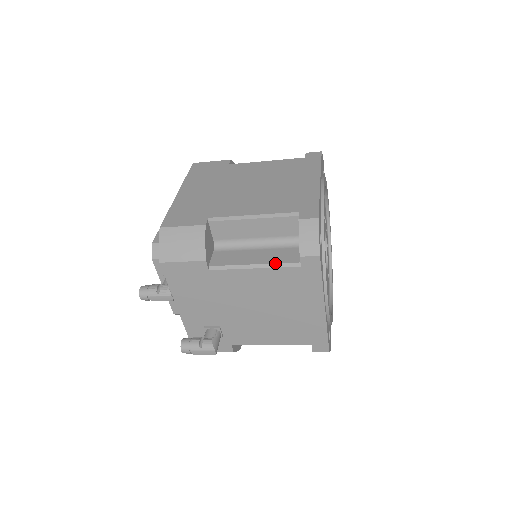
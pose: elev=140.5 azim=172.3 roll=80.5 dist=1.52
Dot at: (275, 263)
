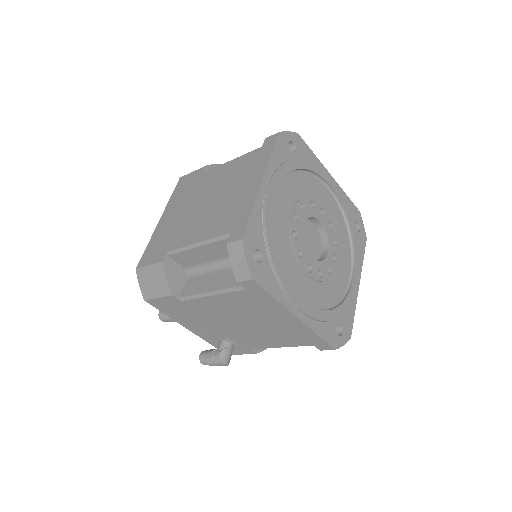
Dot at: (224, 289)
